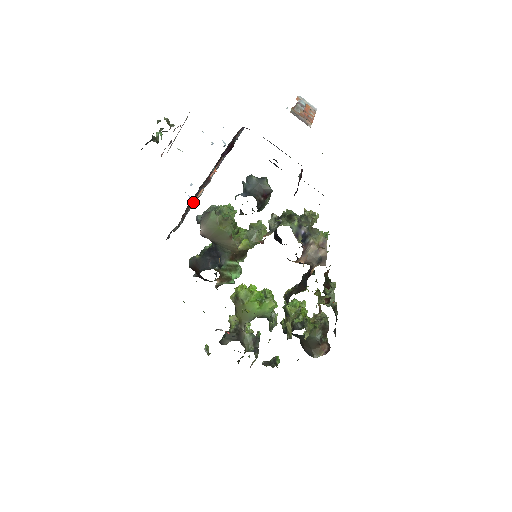
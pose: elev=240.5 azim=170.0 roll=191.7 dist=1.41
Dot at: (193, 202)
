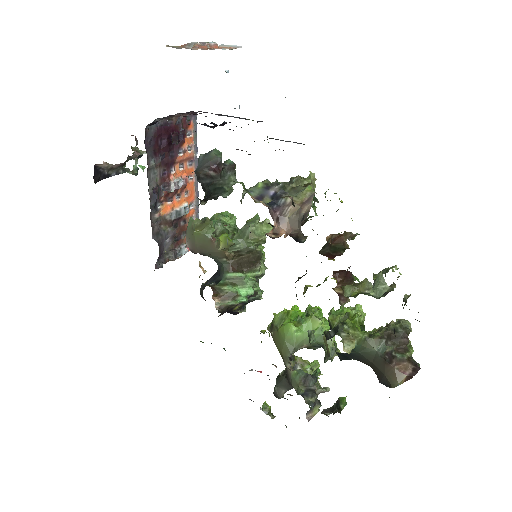
Dot at: (168, 216)
